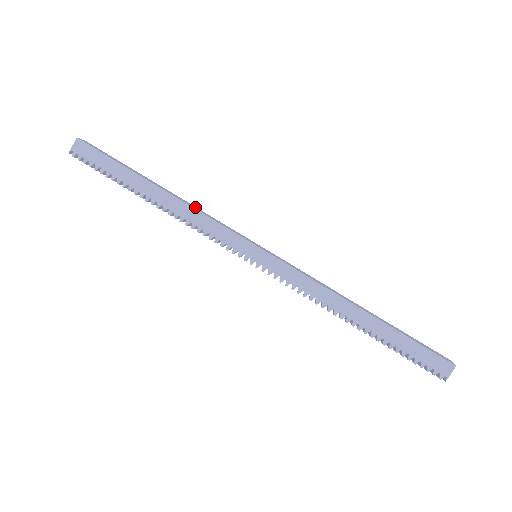
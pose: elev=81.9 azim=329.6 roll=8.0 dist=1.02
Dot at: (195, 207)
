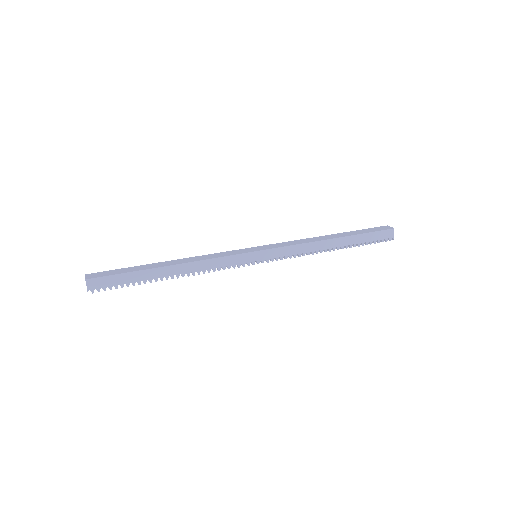
Dot at: (198, 257)
